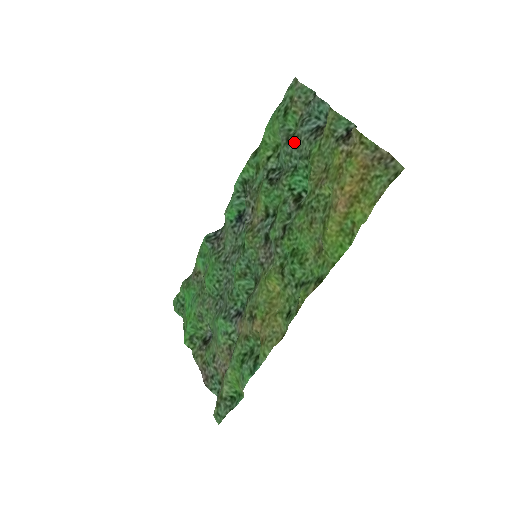
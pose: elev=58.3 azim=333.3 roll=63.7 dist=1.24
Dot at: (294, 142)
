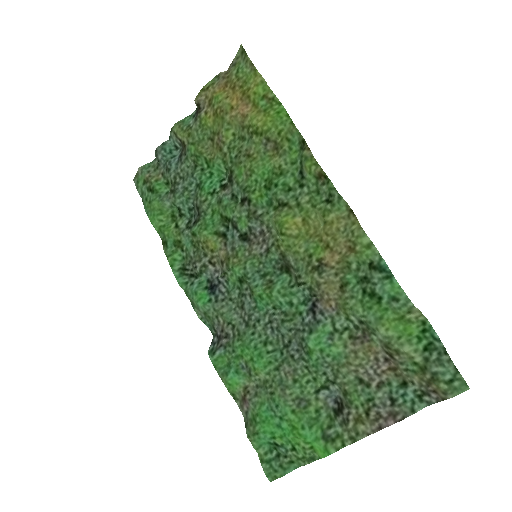
Dot at: (177, 183)
